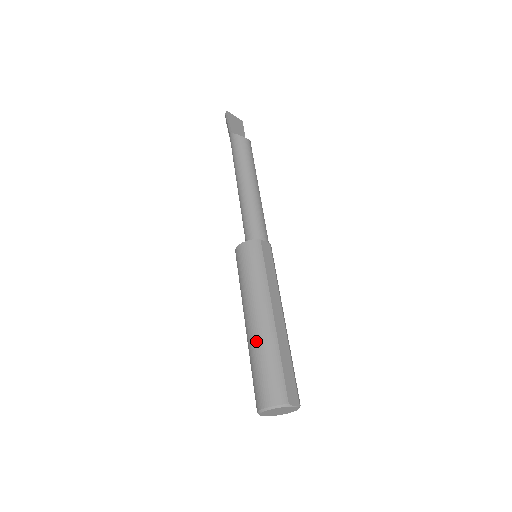
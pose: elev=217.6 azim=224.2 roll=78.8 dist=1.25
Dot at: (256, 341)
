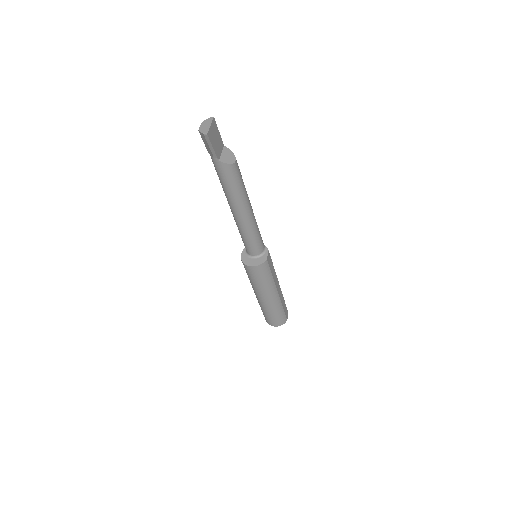
Dot at: (270, 308)
